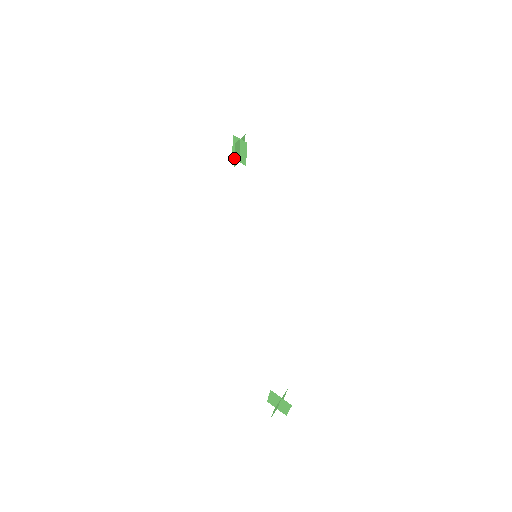
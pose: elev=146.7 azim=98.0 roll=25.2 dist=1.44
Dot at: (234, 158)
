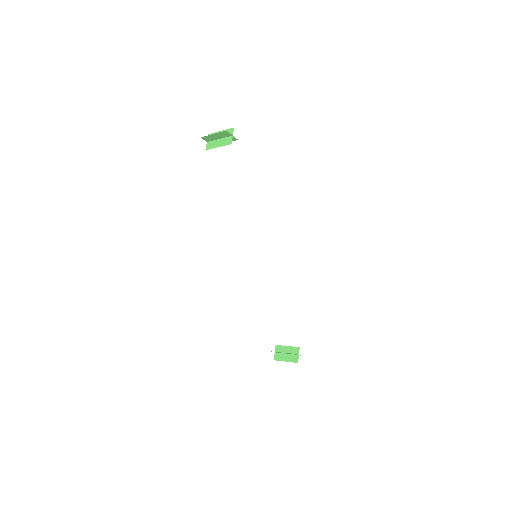
Dot at: (215, 147)
